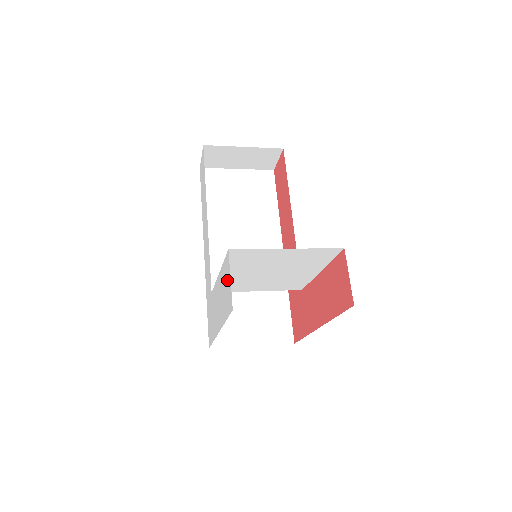
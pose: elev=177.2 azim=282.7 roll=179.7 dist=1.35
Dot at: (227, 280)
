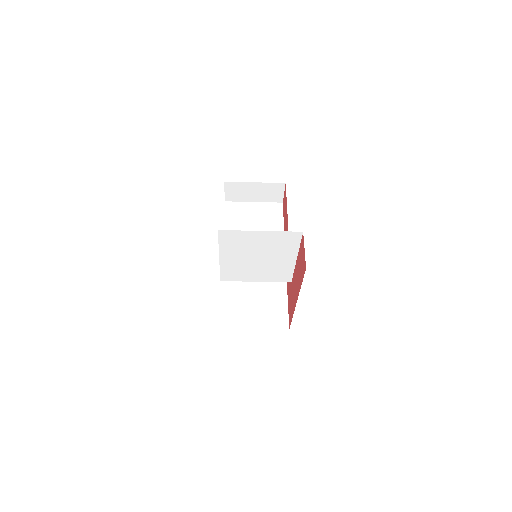
Dot at: occluded
